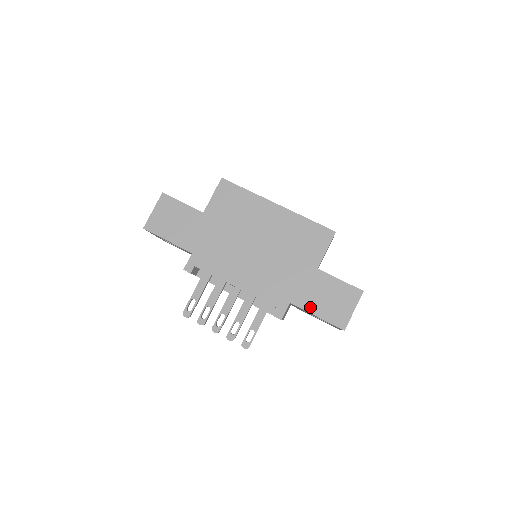
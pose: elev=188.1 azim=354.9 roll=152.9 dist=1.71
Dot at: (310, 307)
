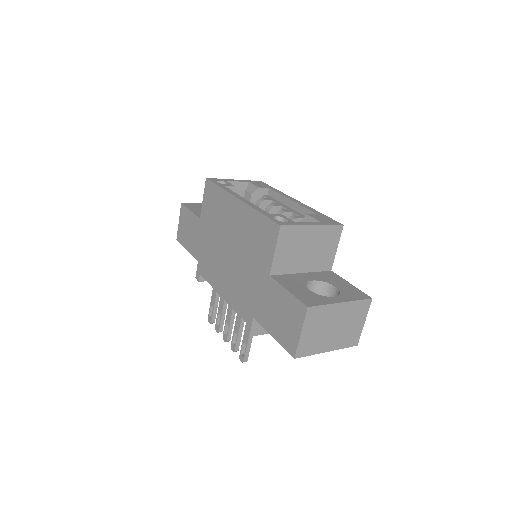
Dot at: (267, 324)
